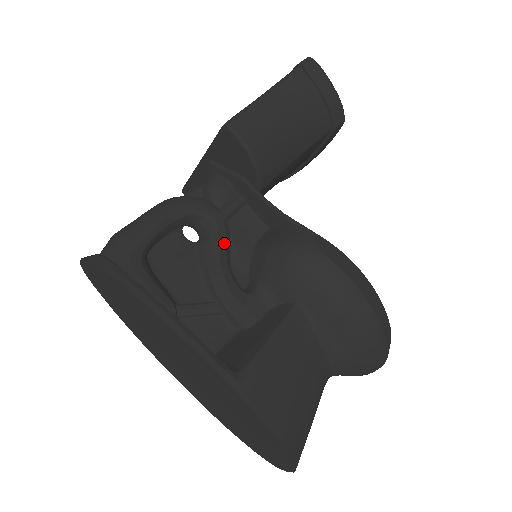
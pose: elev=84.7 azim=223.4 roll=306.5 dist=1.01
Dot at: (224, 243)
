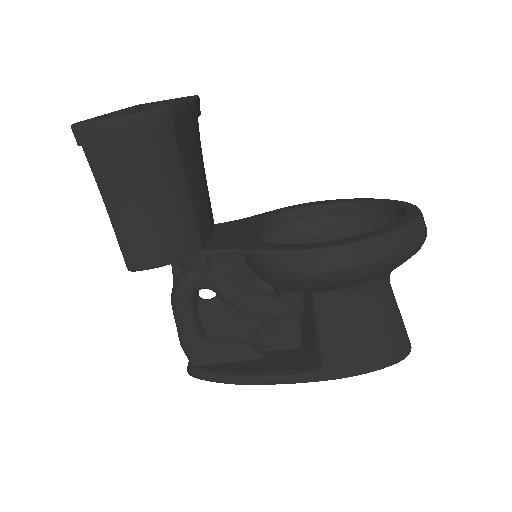
Dot at: (229, 290)
